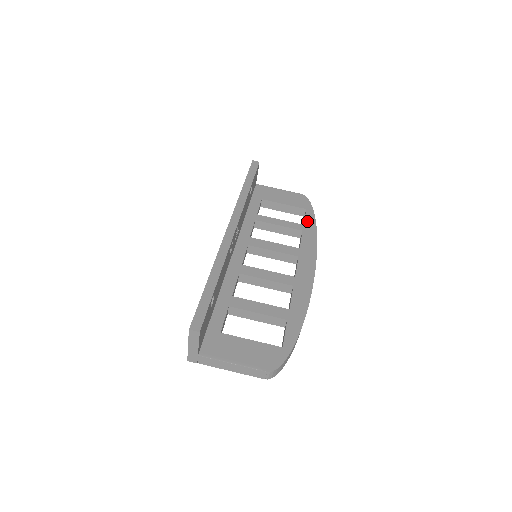
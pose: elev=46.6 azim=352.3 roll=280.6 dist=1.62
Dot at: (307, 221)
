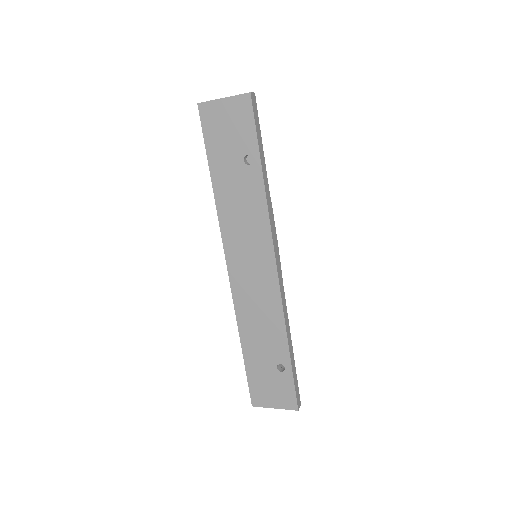
Dot at: occluded
